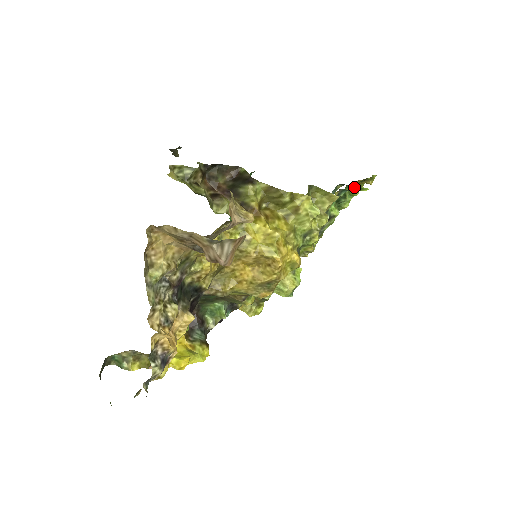
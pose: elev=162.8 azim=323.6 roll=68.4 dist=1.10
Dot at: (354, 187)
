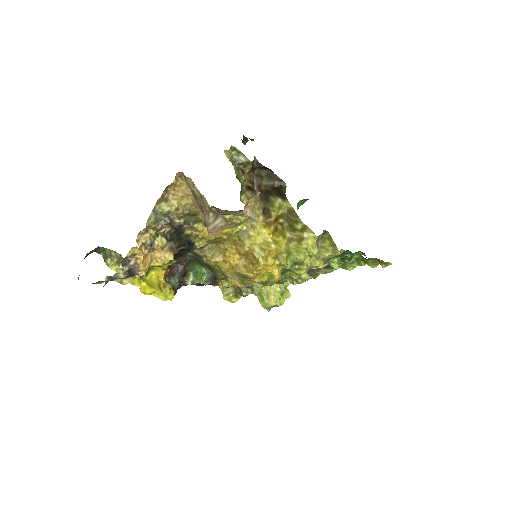
Dot at: (363, 258)
